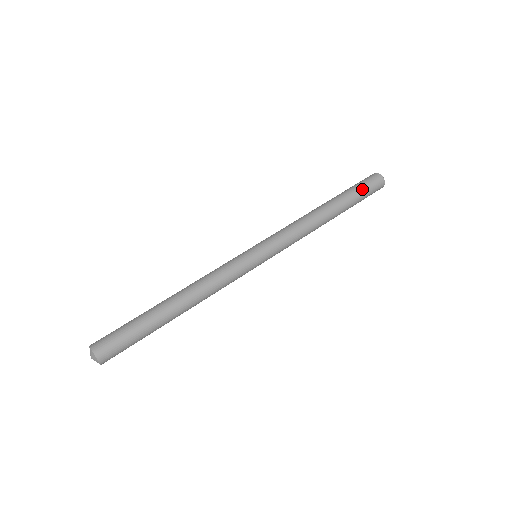
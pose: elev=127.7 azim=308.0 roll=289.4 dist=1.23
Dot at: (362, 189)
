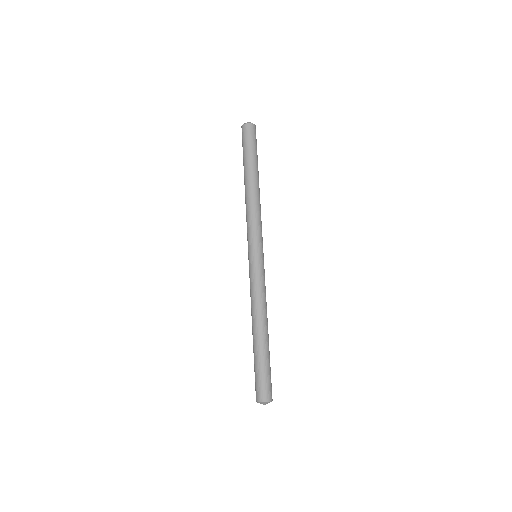
Dot at: occluded
